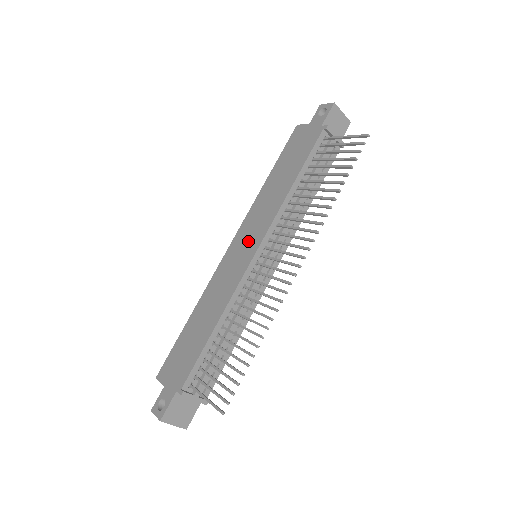
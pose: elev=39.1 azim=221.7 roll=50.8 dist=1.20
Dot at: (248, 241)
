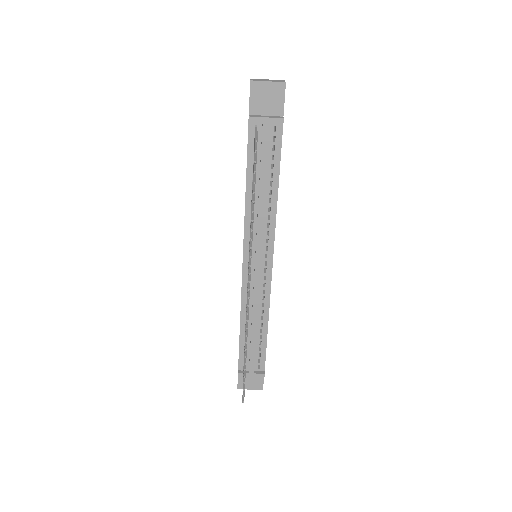
Dot at: occluded
